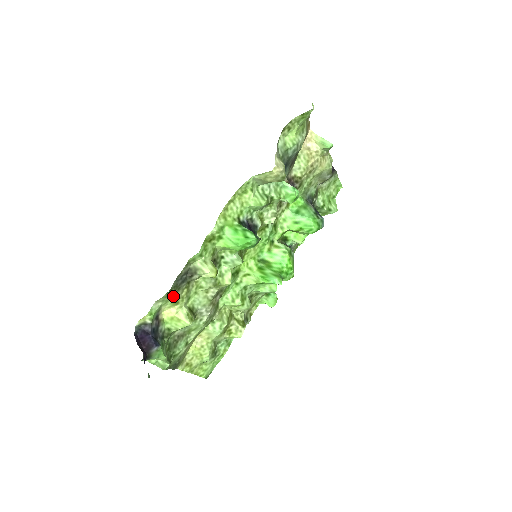
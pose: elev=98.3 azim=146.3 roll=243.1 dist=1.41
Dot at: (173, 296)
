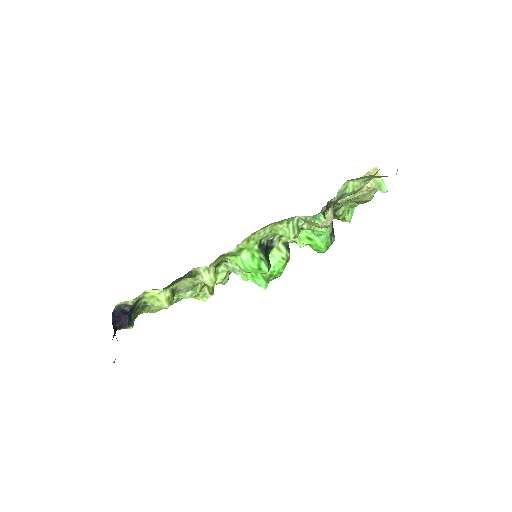
Dot at: (163, 288)
